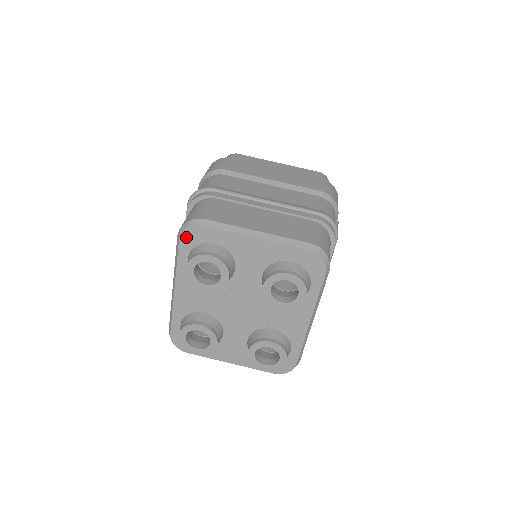
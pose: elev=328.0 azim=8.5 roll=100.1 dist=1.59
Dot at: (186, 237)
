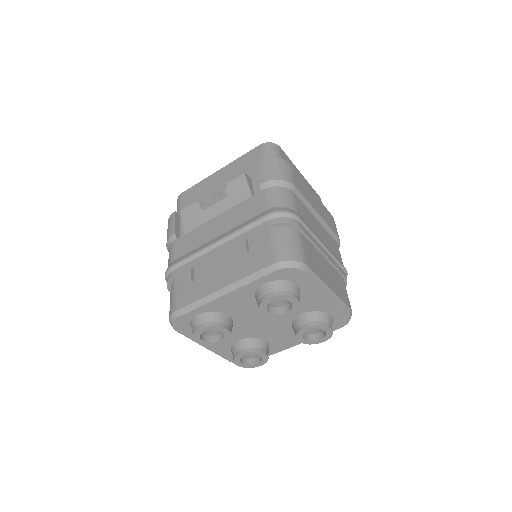
Dot at: (283, 272)
